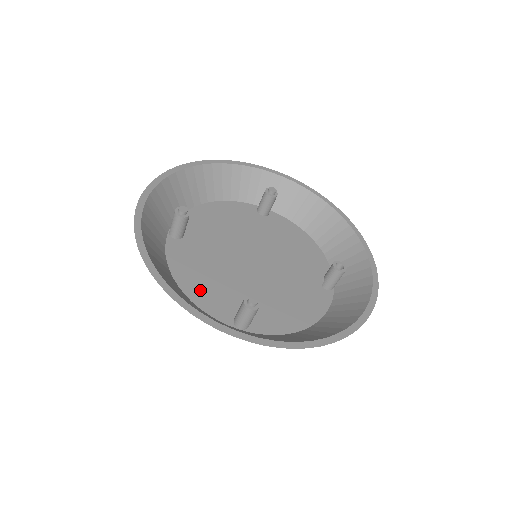
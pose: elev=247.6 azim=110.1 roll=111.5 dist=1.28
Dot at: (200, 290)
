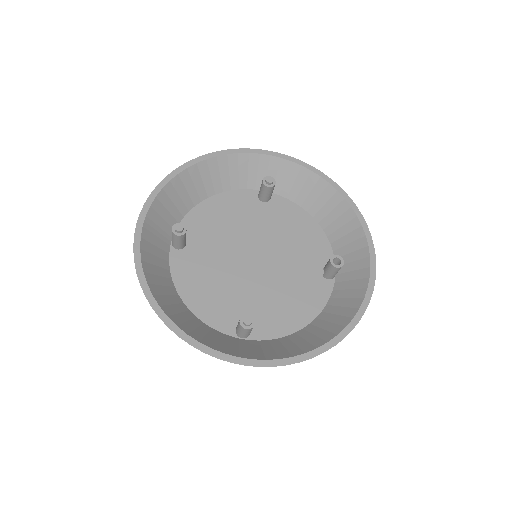
Dot at: (204, 303)
